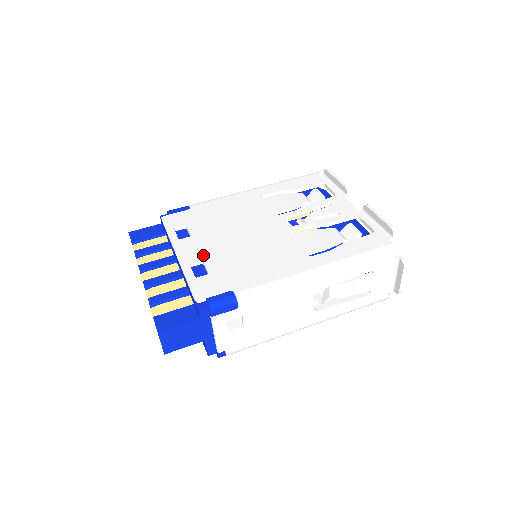
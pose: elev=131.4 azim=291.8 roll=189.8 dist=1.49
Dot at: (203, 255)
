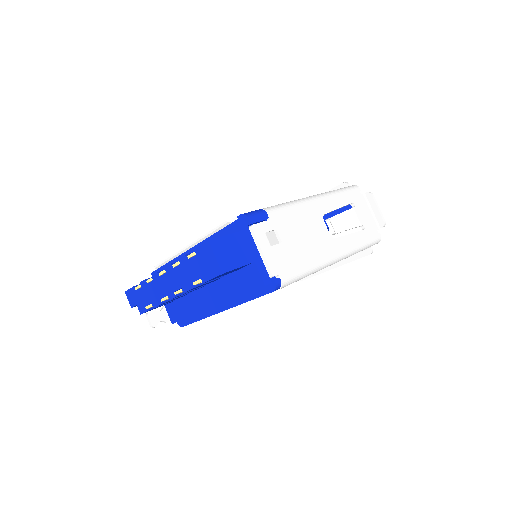
Dot at: occluded
